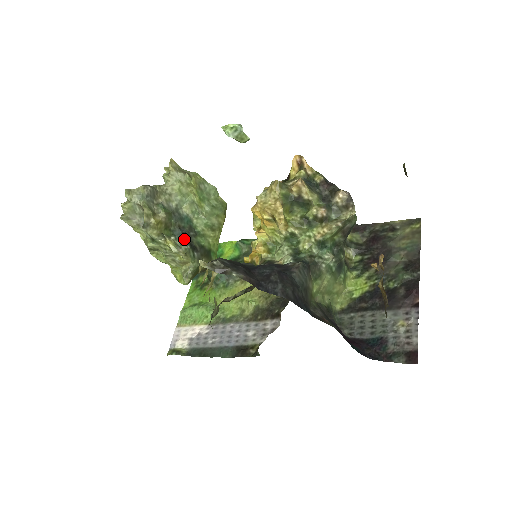
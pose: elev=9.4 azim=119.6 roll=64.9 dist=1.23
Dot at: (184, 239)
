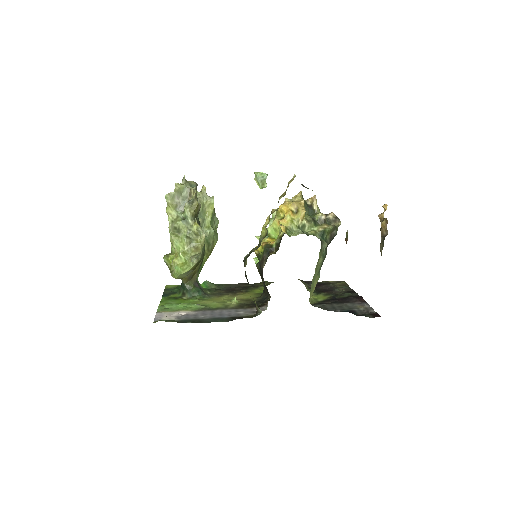
Dot at: occluded
